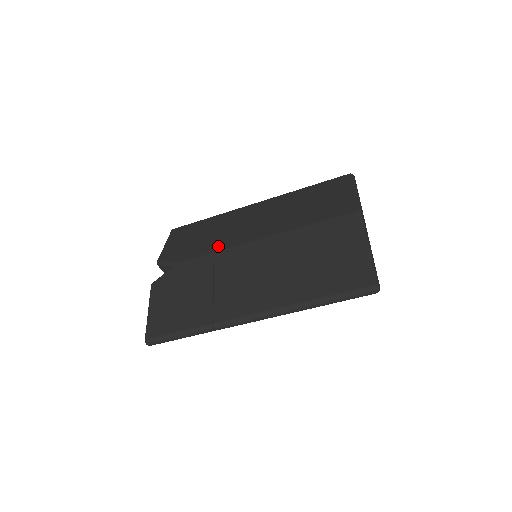
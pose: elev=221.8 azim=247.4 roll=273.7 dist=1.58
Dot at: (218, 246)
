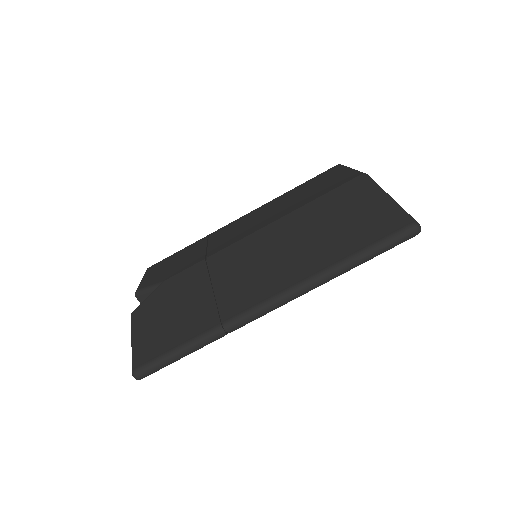
Dot at: (209, 253)
